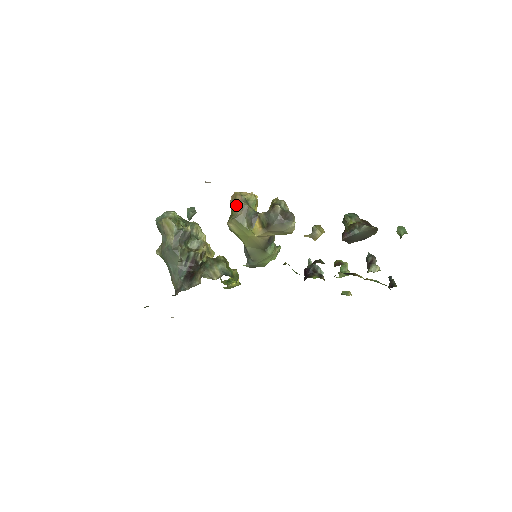
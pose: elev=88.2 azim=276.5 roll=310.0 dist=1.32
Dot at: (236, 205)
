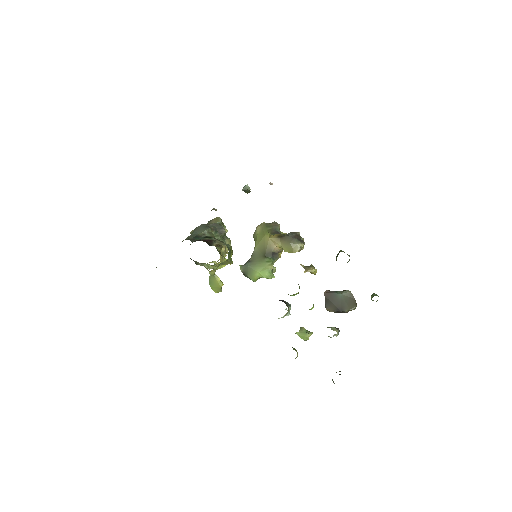
Dot at: occluded
